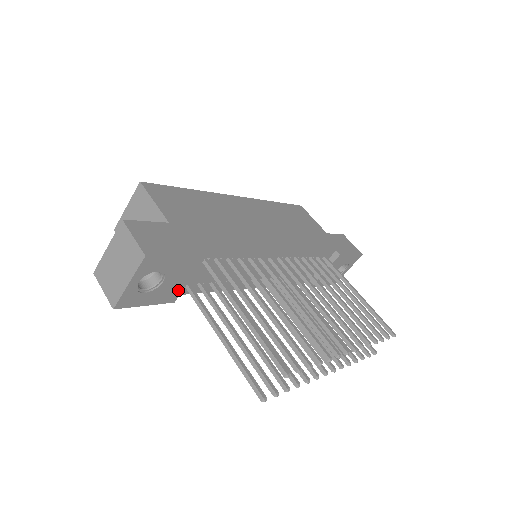
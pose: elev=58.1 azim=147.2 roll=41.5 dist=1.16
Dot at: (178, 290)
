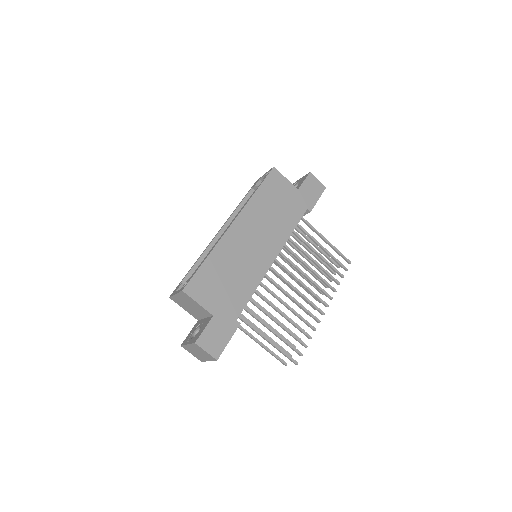
Dot at: occluded
